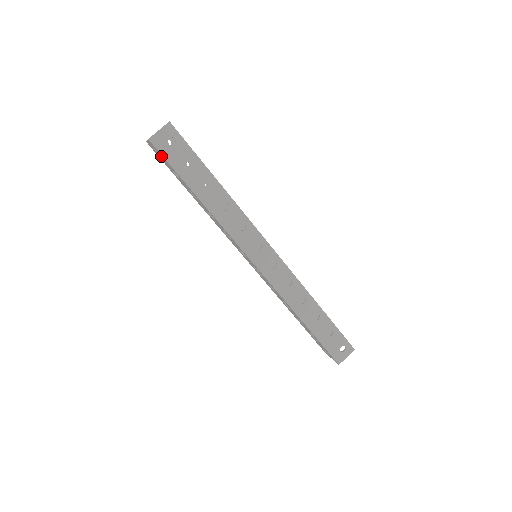
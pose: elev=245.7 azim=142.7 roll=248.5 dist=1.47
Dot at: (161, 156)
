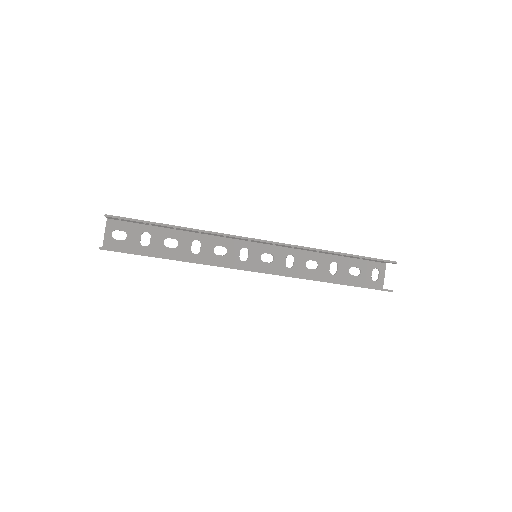
Dot at: (122, 243)
